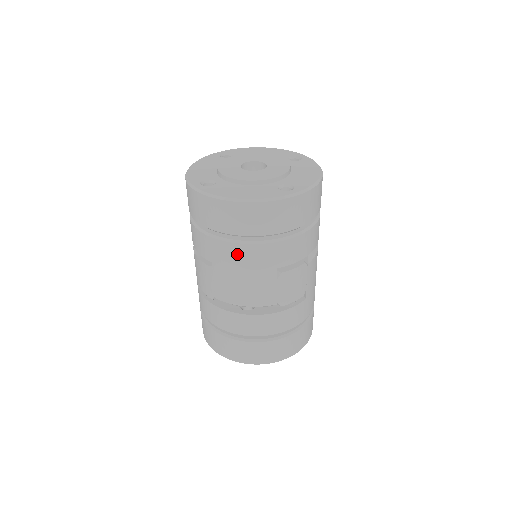
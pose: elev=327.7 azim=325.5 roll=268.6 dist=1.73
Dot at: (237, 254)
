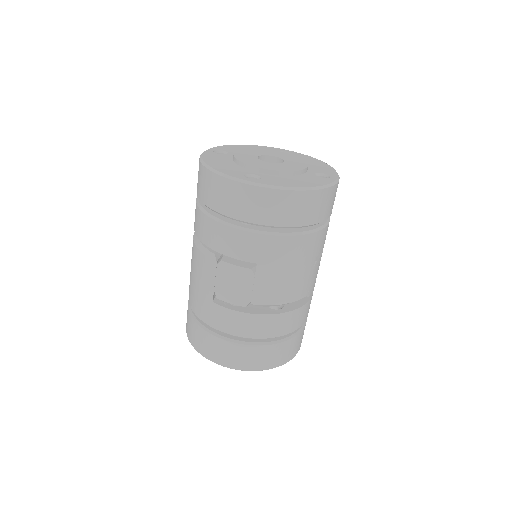
Dot at: (291, 248)
